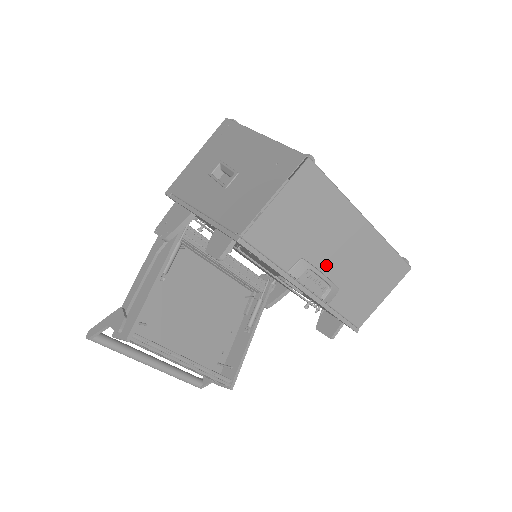
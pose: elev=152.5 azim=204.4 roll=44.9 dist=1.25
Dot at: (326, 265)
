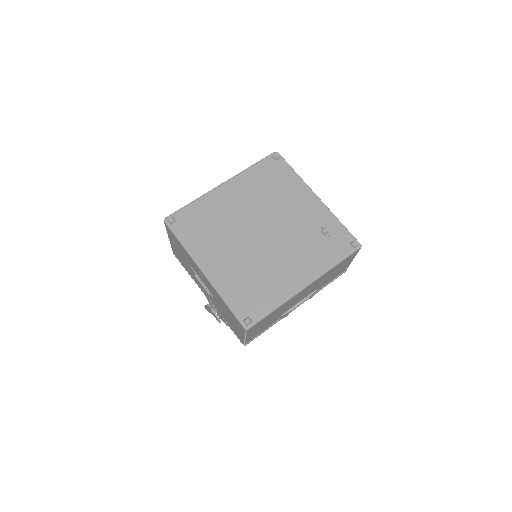
Dot at: (299, 301)
